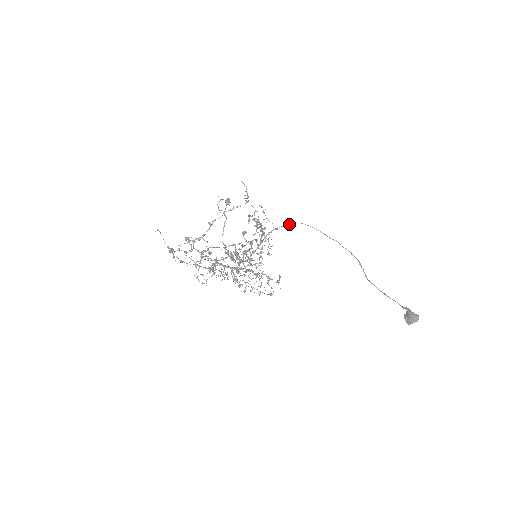
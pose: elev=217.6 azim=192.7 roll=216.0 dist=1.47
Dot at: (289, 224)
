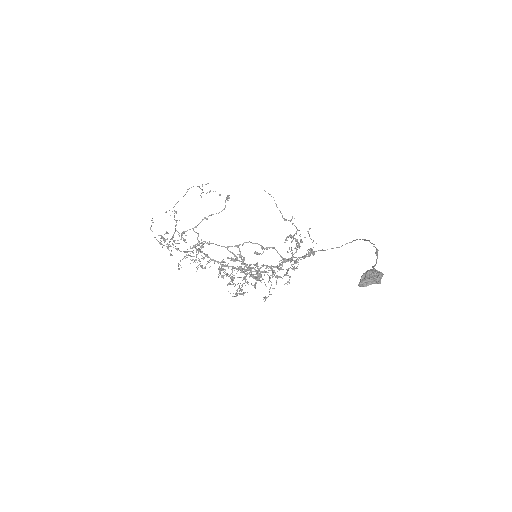
Dot at: (342, 245)
